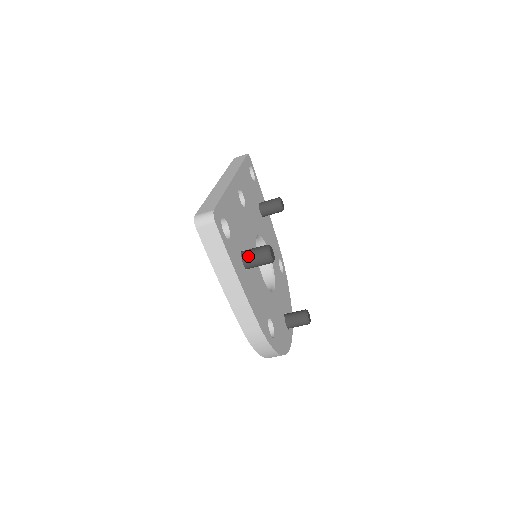
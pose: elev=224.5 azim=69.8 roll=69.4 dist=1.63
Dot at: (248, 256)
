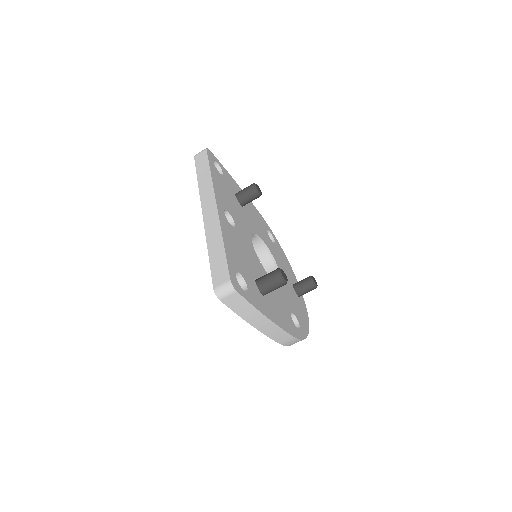
Dot at: (264, 287)
